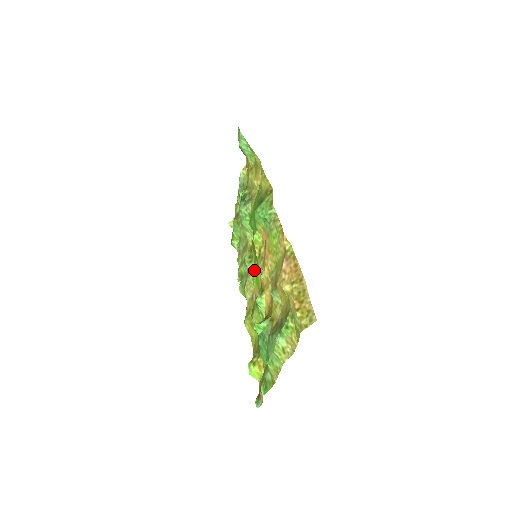
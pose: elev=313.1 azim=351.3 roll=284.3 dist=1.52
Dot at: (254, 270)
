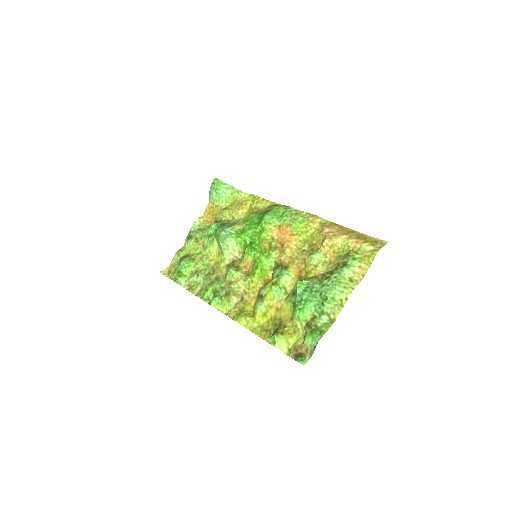
Dot at: (259, 263)
